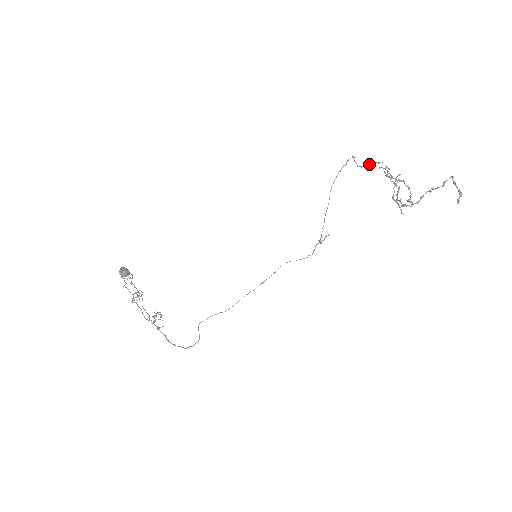
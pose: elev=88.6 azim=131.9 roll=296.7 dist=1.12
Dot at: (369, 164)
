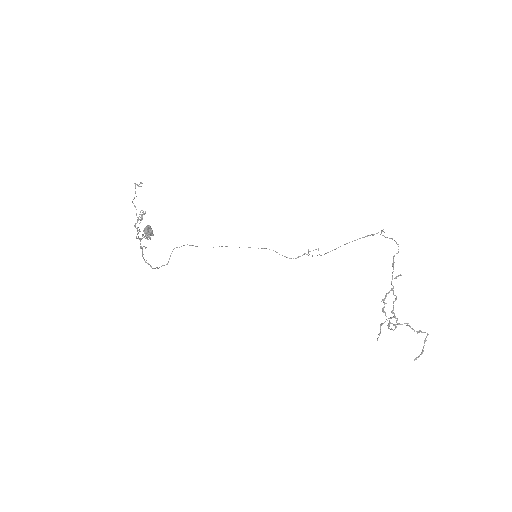
Dot at: (390, 238)
